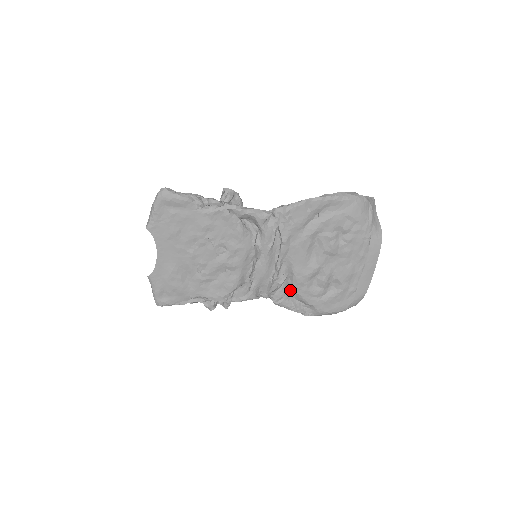
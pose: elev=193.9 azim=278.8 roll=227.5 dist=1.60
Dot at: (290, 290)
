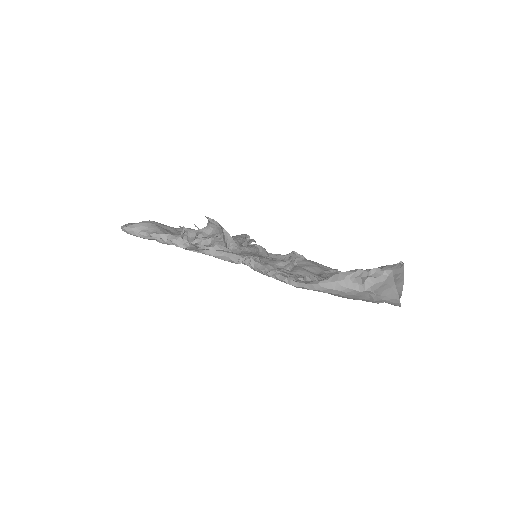
Dot at: (314, 266)
